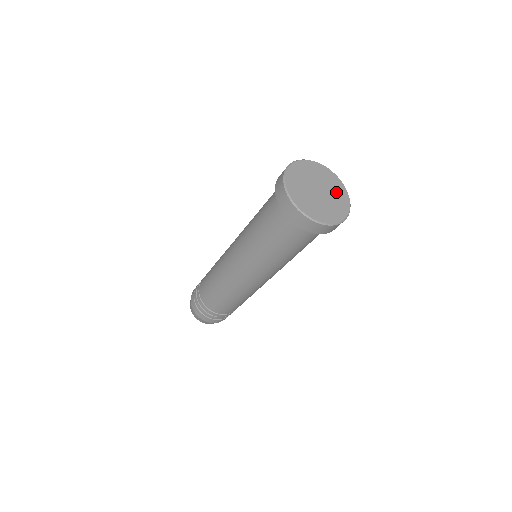
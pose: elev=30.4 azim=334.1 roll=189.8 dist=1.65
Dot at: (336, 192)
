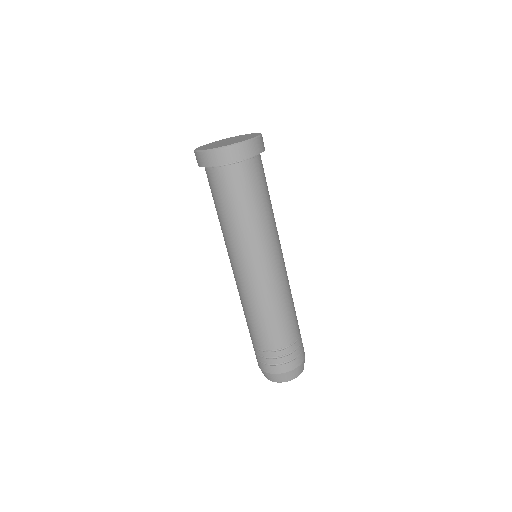
Dot at: (243, 139)
